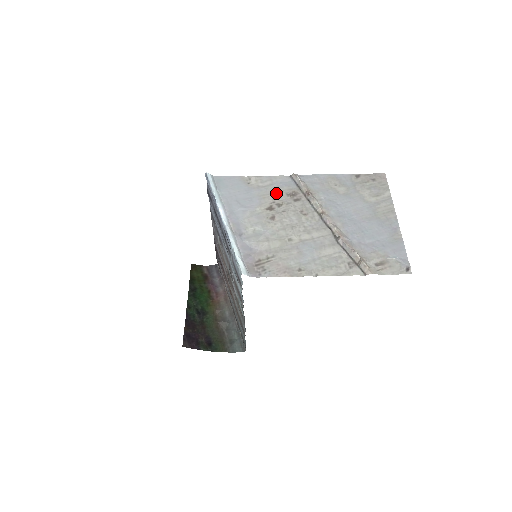
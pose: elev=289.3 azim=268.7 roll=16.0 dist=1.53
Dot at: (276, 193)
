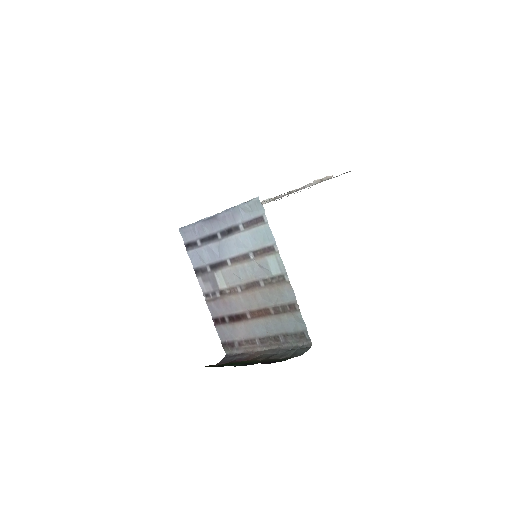
Dot at: occluded
